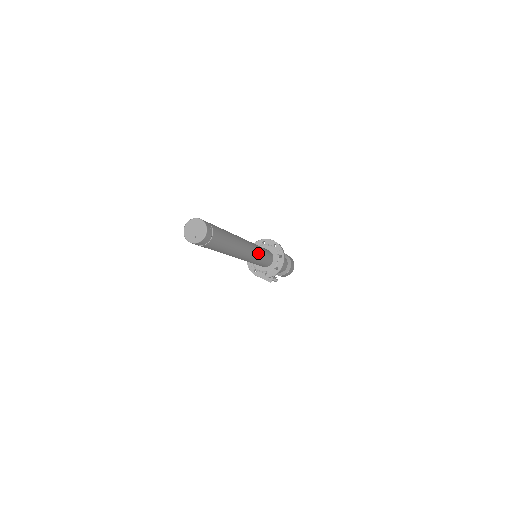
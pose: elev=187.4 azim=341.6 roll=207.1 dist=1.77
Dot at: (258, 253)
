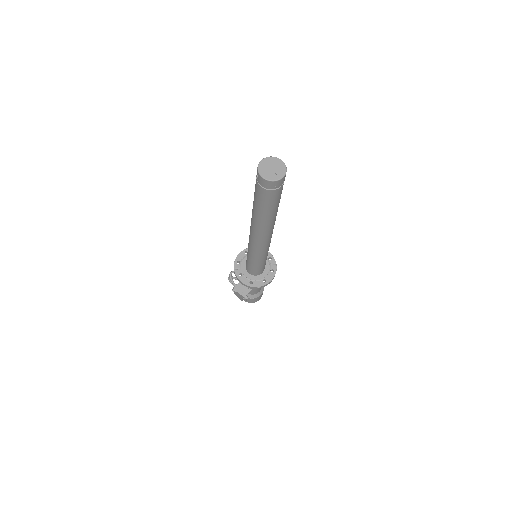
Dot at: (268, 250)
